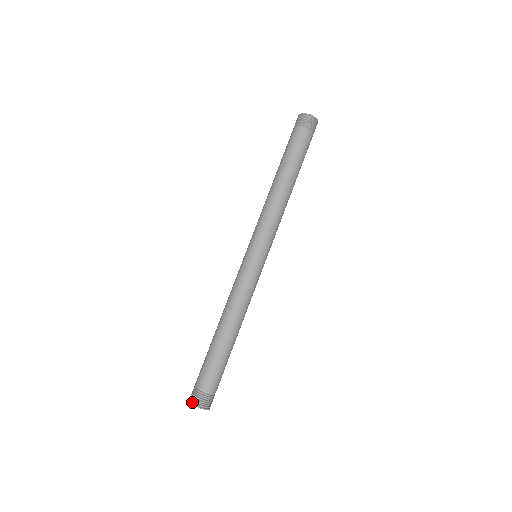
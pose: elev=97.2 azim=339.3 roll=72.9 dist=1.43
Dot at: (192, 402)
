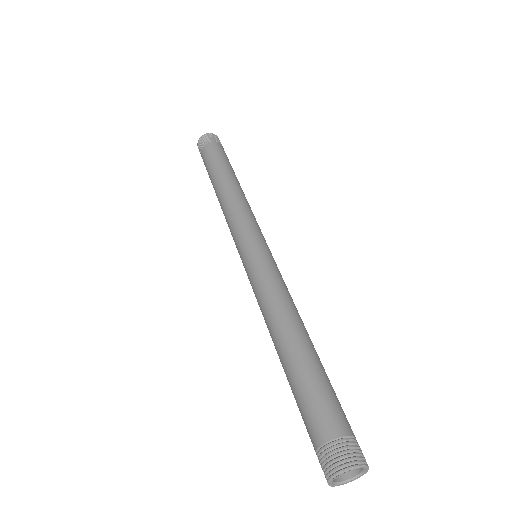
Dot at: (349, 465)
